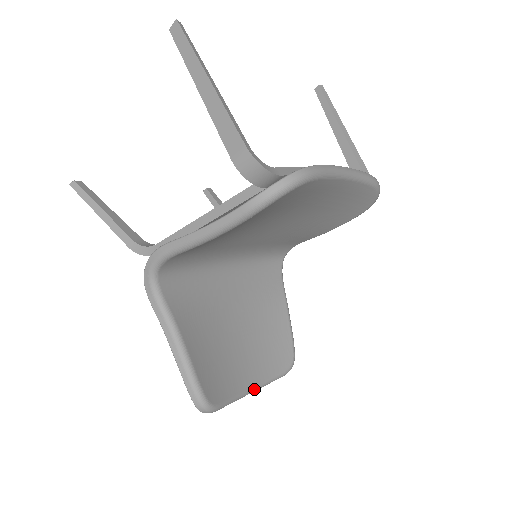
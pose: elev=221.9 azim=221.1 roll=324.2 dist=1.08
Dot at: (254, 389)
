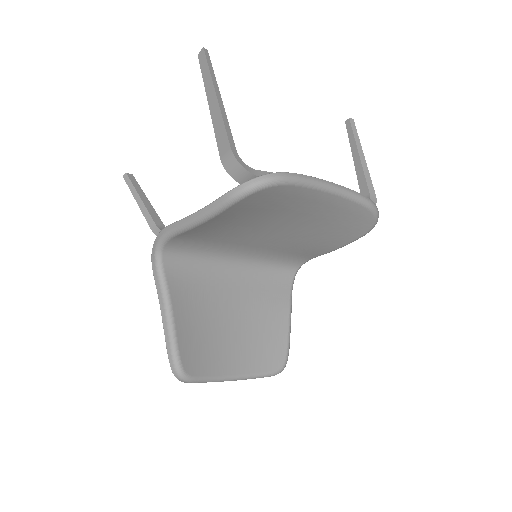
Dot at: (236, 377)
